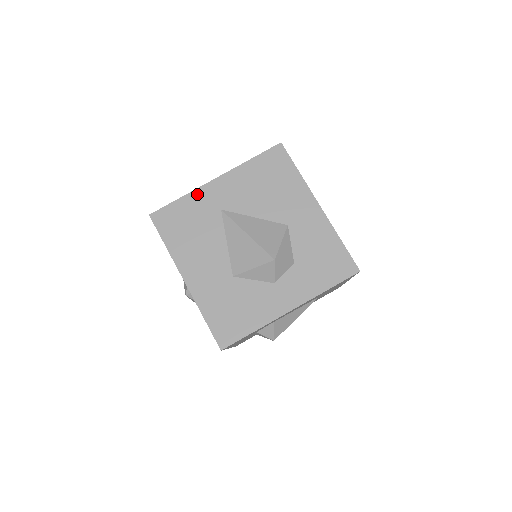
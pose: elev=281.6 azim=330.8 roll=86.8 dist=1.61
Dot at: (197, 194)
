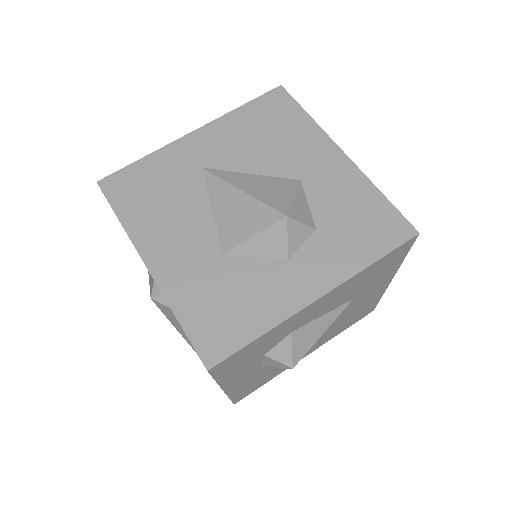
Dot at: (167, 151)
